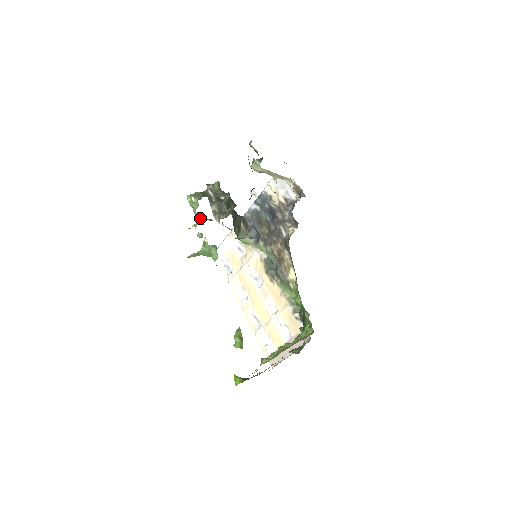
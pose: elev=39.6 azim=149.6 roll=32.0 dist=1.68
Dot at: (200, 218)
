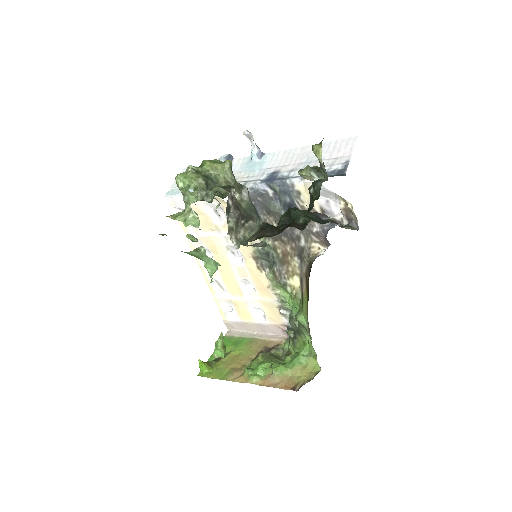
Dot at: (194, 212)
